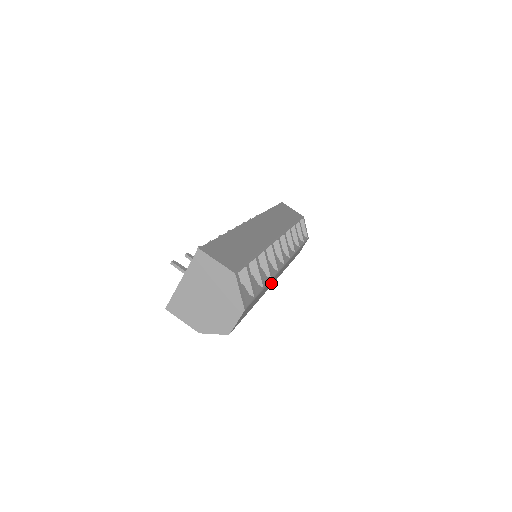
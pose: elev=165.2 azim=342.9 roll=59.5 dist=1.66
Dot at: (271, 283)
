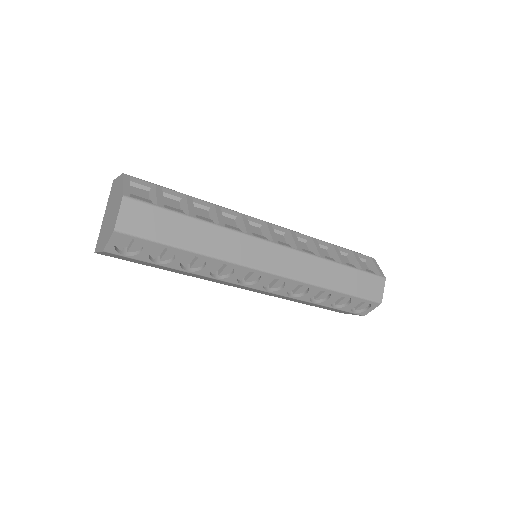
Dot at: (245, 252)
